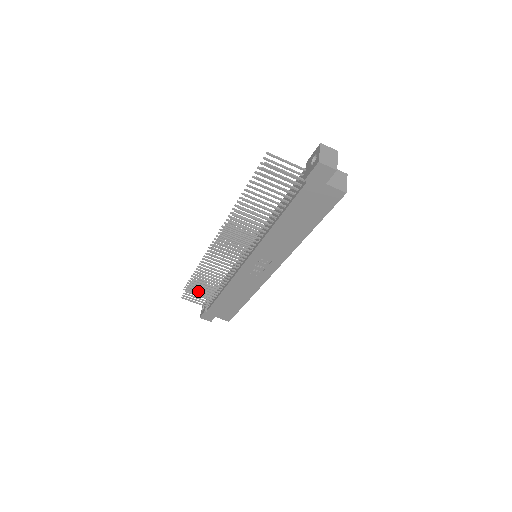
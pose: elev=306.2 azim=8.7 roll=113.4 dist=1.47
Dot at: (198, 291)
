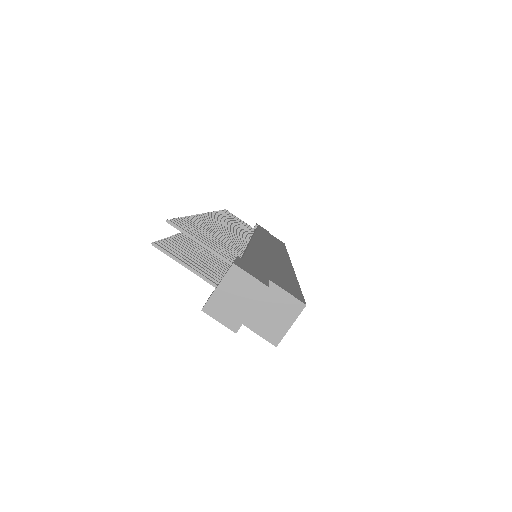
Dot at: (239, 219)
